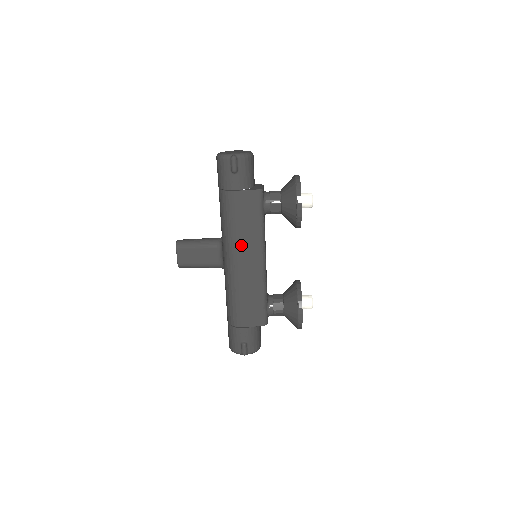
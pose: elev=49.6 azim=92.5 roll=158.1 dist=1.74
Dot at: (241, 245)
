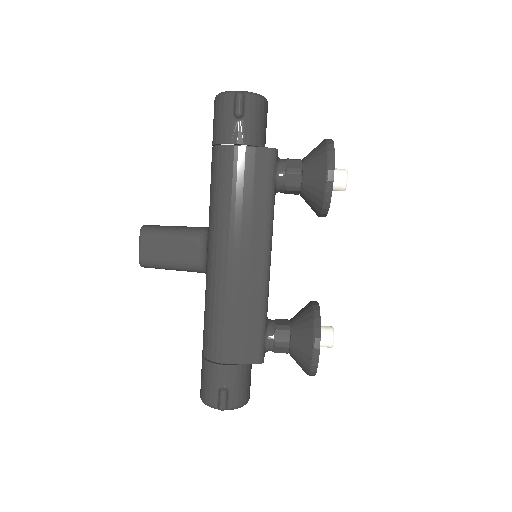
Dot at: (236, 230)
